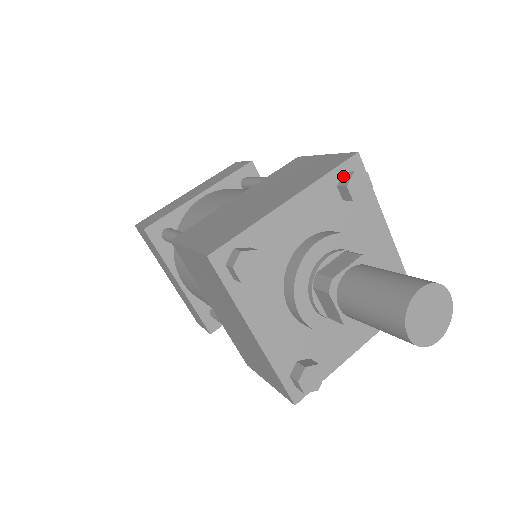
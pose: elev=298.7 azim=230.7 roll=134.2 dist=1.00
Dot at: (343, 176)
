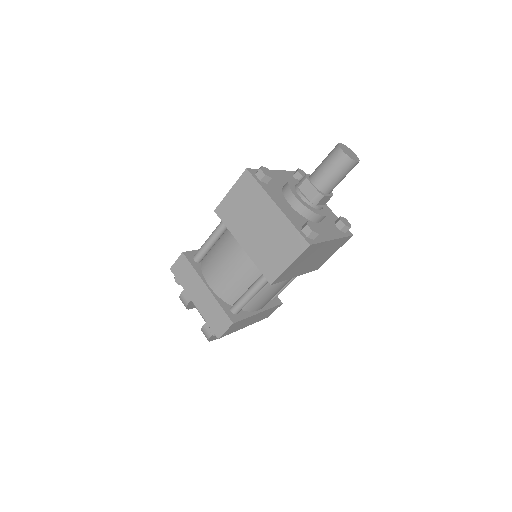
Dot at: (294, 173)
